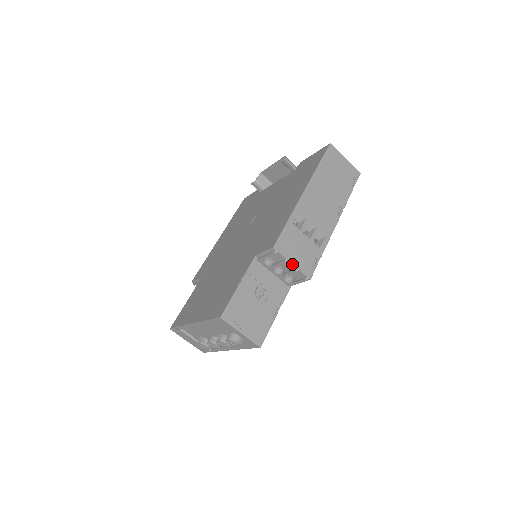
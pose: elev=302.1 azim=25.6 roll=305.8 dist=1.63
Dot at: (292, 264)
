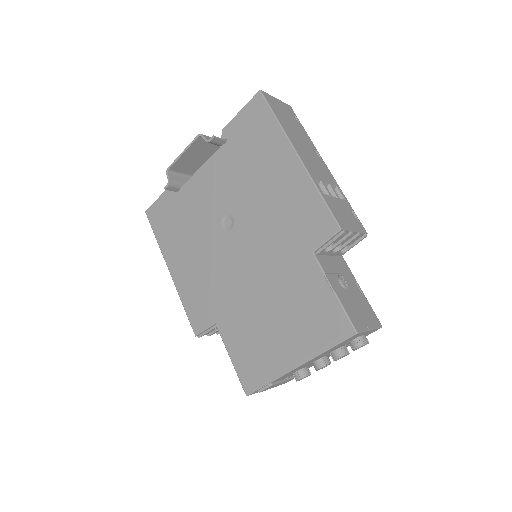
Dot at: (355, 232)
